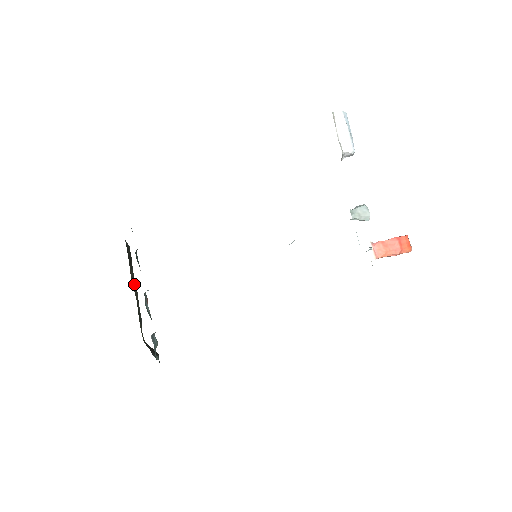
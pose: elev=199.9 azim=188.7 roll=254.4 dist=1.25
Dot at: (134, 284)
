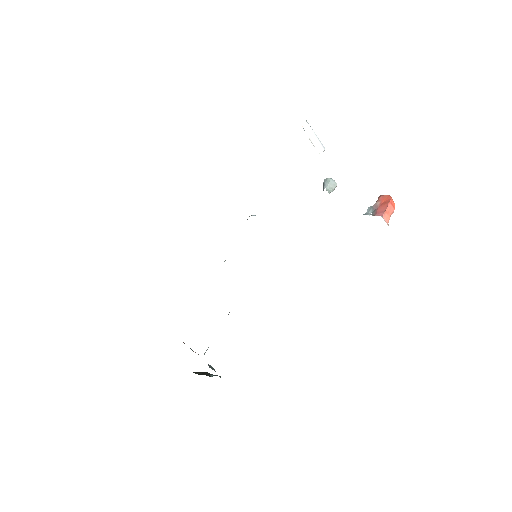
Dot at: occluded
